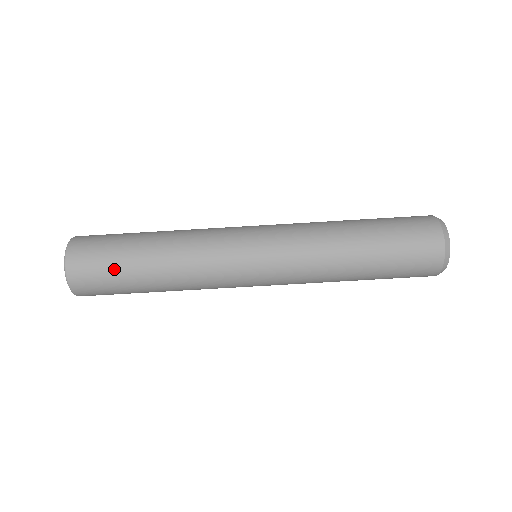
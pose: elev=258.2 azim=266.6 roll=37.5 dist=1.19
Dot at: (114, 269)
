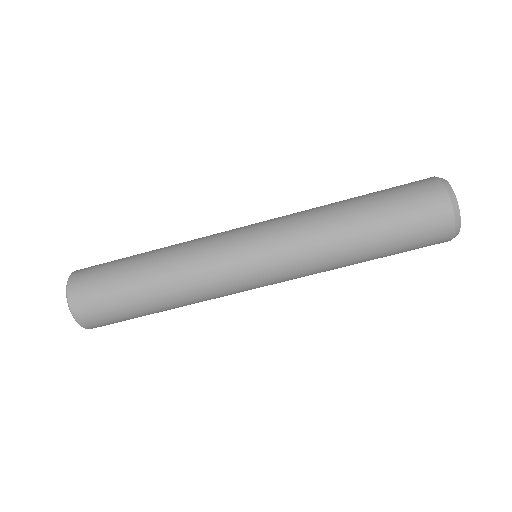
Dot at: (123, 313)
